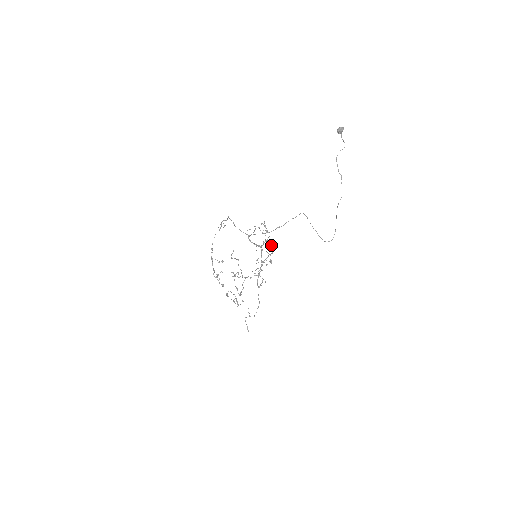
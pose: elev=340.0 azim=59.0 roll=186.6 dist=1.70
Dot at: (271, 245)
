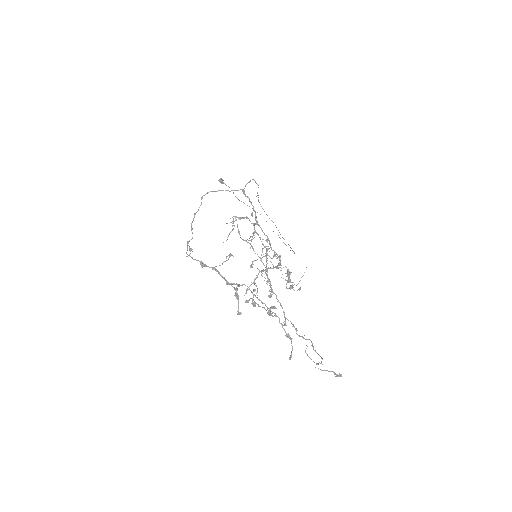
Dot at: (260, 238)
